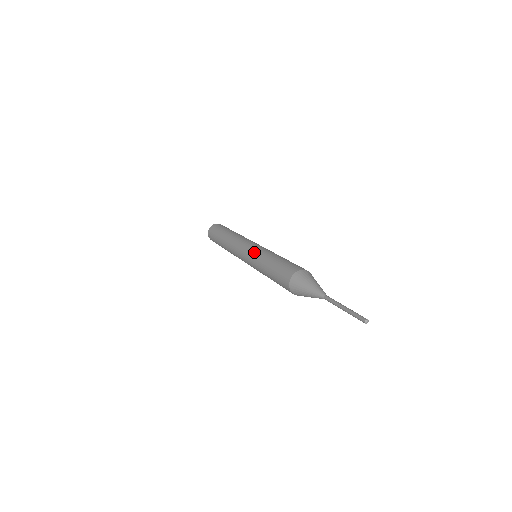
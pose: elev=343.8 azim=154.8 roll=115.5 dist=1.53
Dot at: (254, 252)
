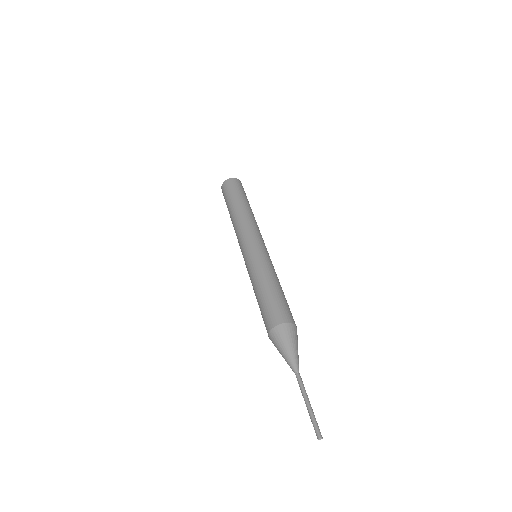
Dot at: (254, 258)
